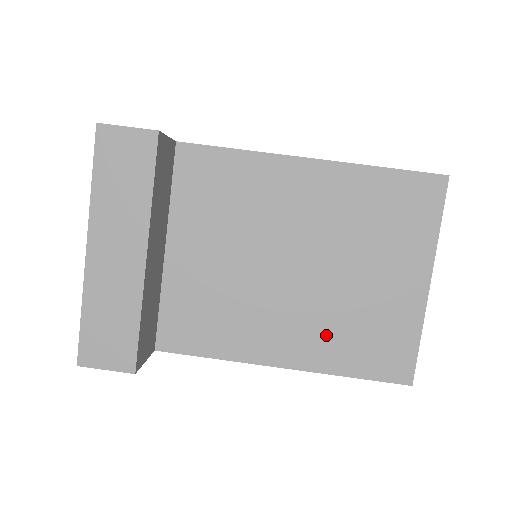
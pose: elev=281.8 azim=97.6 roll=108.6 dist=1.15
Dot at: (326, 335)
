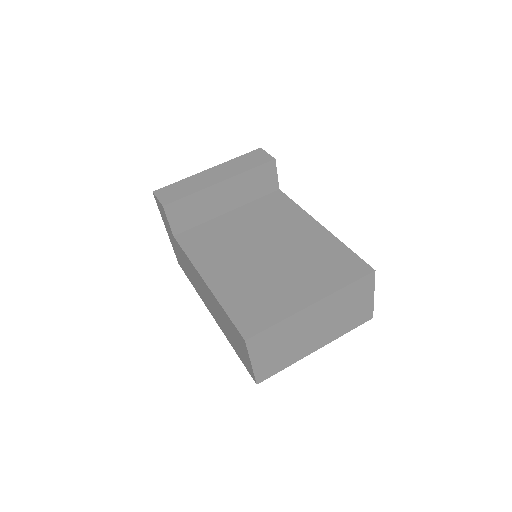
Dot at: (240, 285)
